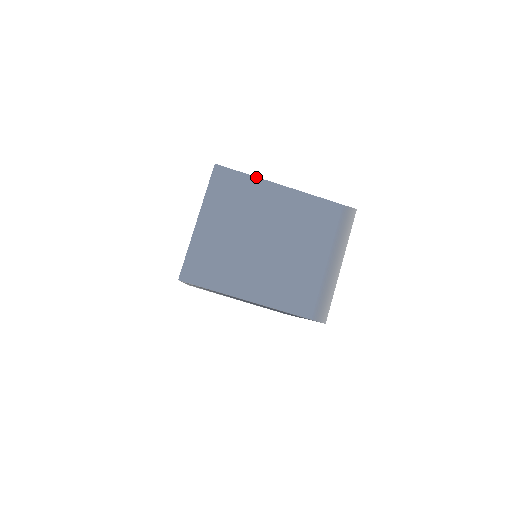
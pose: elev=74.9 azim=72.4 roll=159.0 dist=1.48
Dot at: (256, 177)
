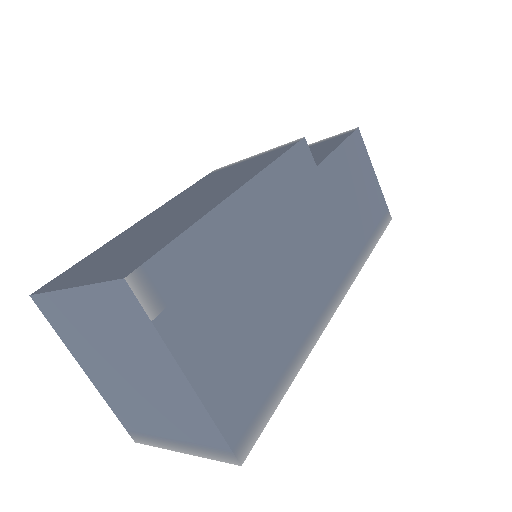
Dot at: (162, 339)
